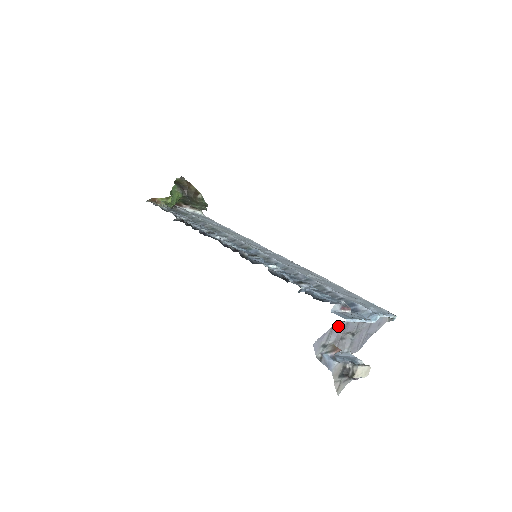
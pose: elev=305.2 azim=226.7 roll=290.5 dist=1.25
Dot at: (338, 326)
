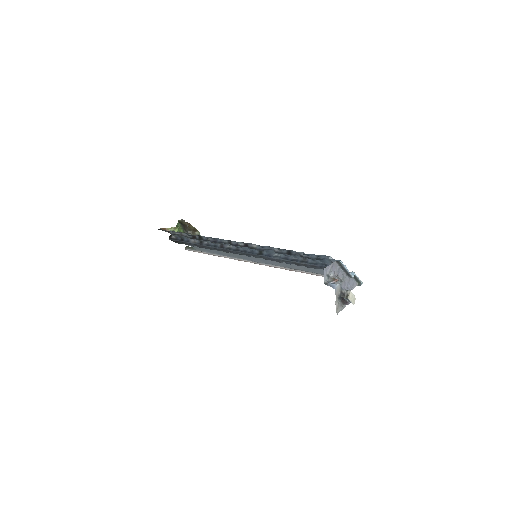
Dot at: (335, 266)
